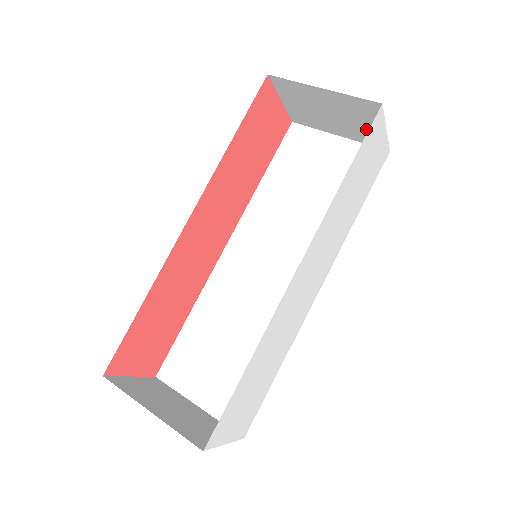
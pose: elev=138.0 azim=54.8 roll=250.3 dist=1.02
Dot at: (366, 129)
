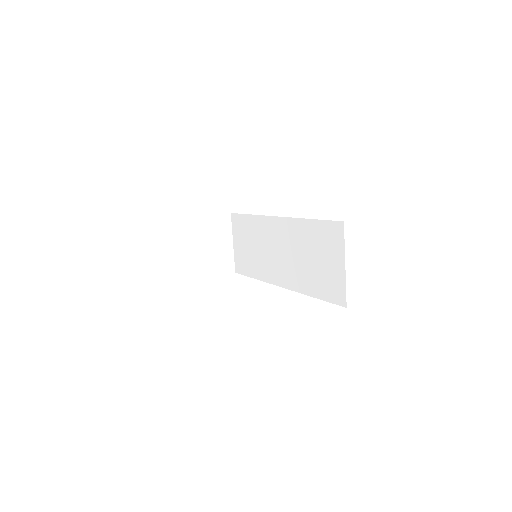
Dot at: occluded
